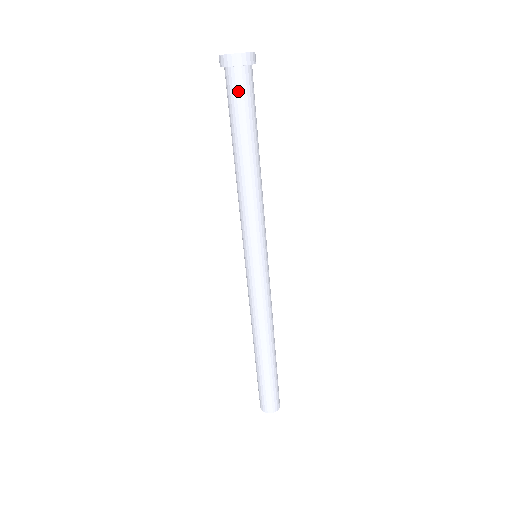
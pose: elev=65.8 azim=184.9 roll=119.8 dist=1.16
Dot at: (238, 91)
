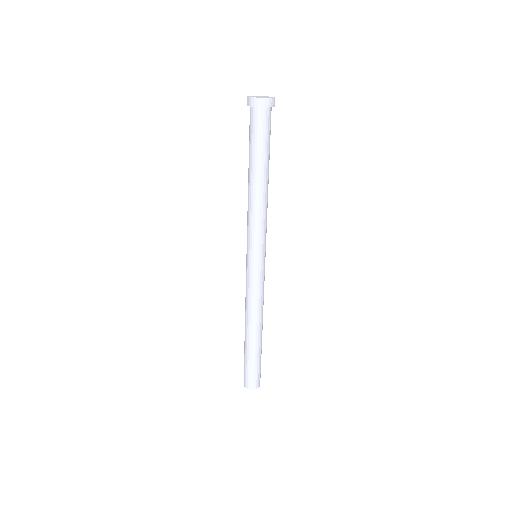
Dot at: (262, 126)
